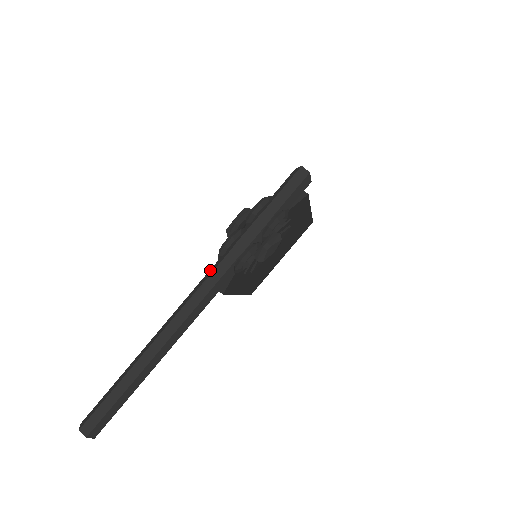
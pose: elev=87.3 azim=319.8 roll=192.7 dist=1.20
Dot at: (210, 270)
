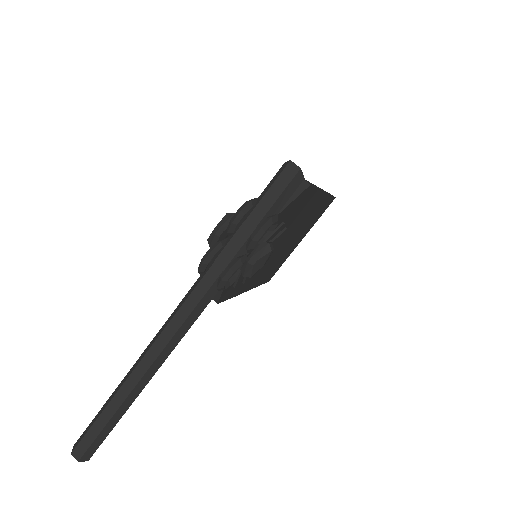
Dot at: (192, 287)
